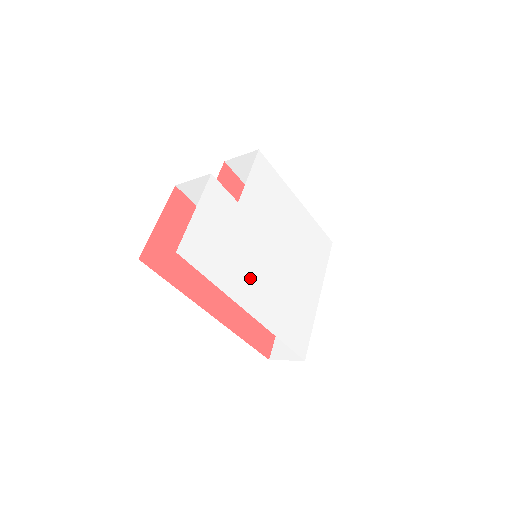
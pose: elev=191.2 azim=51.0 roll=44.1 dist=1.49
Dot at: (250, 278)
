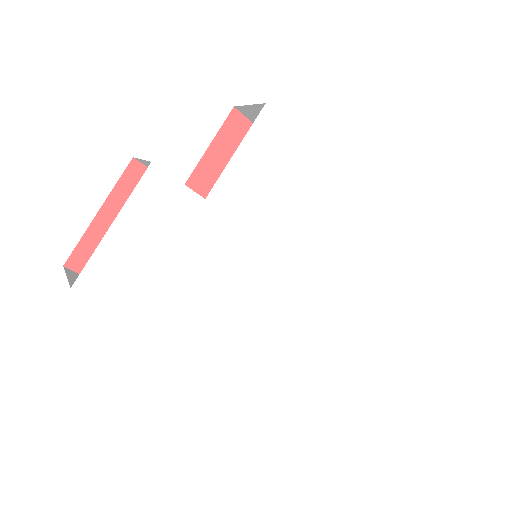
Dot at: (215, 305)
